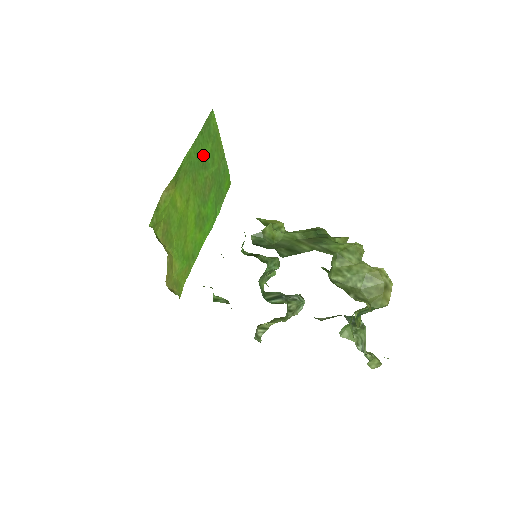
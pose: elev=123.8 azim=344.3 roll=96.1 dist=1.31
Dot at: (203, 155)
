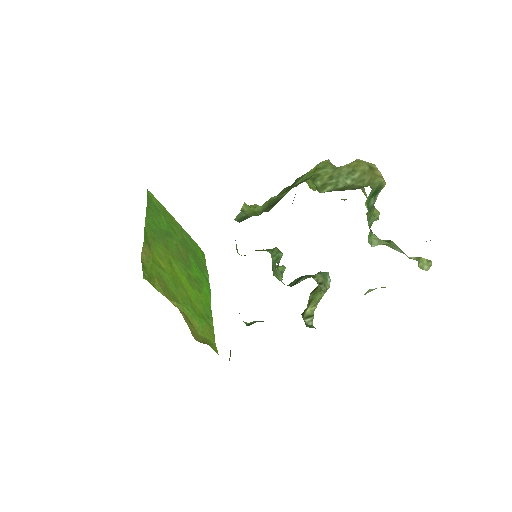
Dot at: (161, 226)
